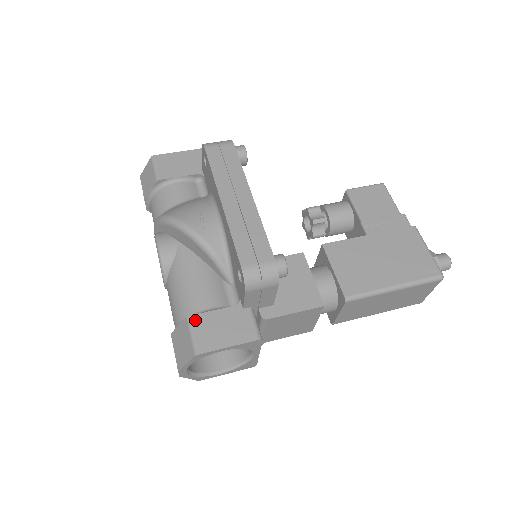
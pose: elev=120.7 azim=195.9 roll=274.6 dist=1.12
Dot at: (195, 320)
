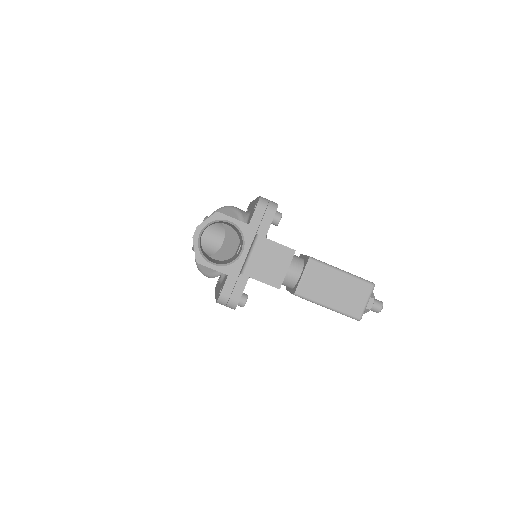
Dot at: occluded
